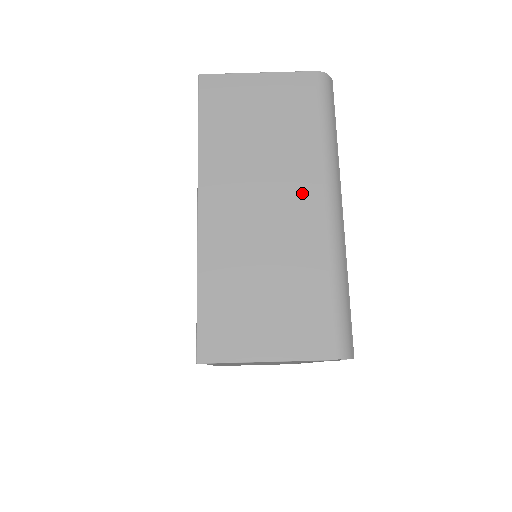
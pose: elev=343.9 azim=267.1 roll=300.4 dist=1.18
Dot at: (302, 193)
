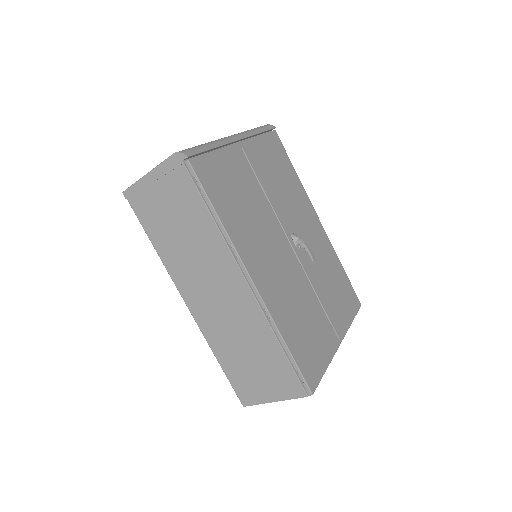
Dot at: occluded
